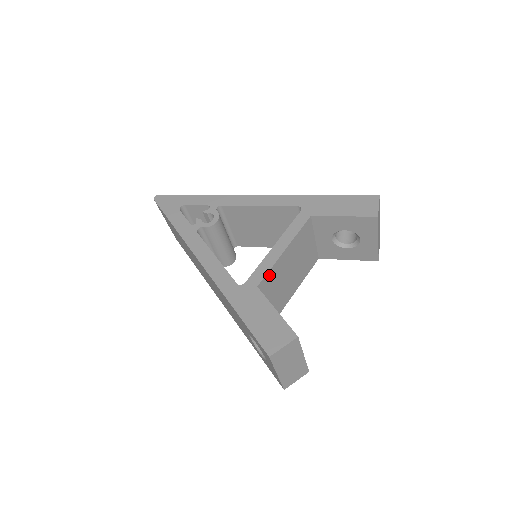
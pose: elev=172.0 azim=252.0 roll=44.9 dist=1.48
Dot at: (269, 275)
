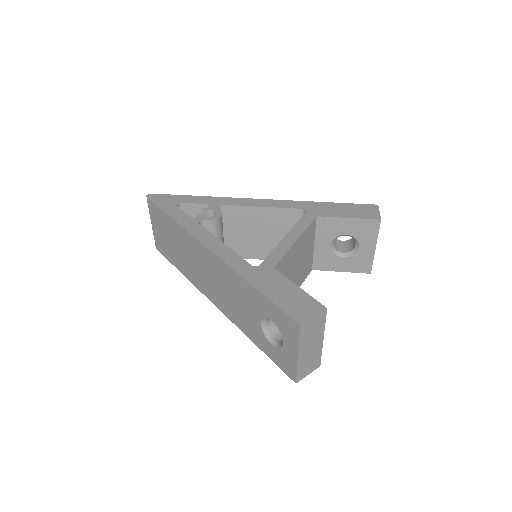
Dot at: (283, 261)
